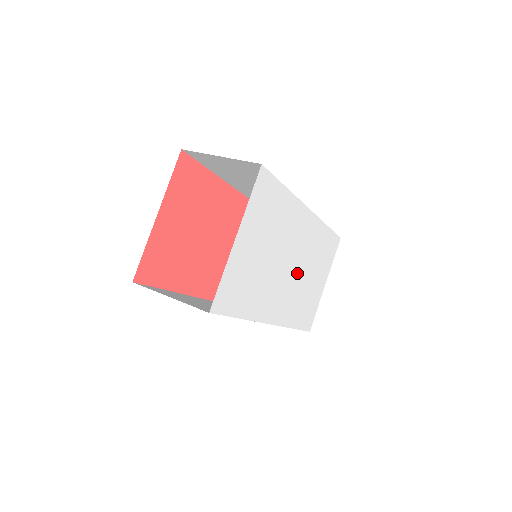
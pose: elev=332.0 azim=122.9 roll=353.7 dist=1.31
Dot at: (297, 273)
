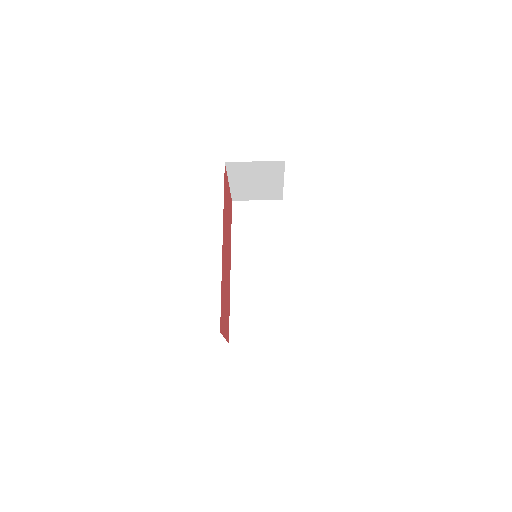
Dot at: occluded
